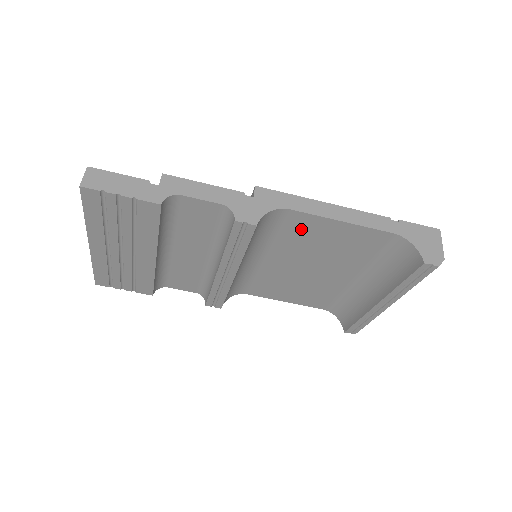
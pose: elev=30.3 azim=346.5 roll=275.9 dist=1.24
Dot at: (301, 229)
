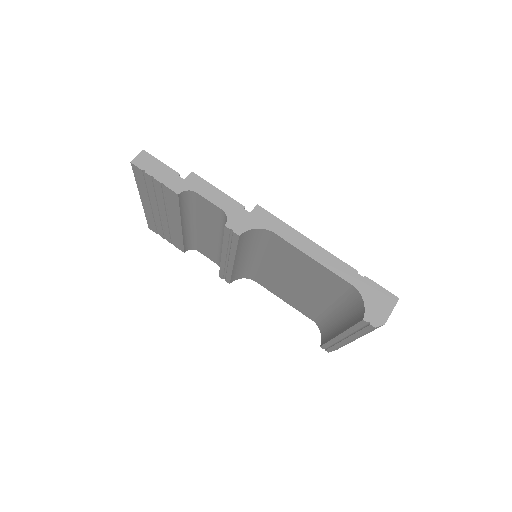
Dot at: (284, 250)
